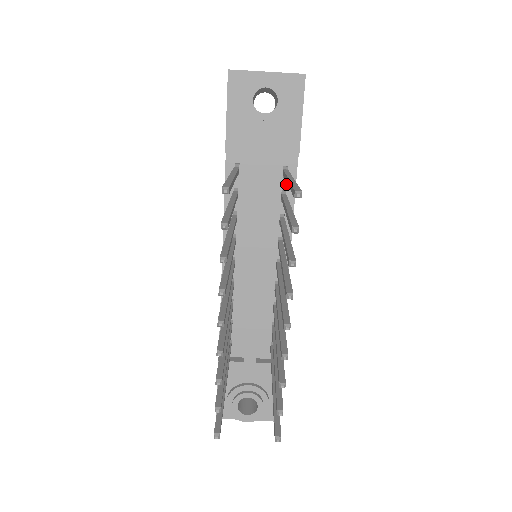
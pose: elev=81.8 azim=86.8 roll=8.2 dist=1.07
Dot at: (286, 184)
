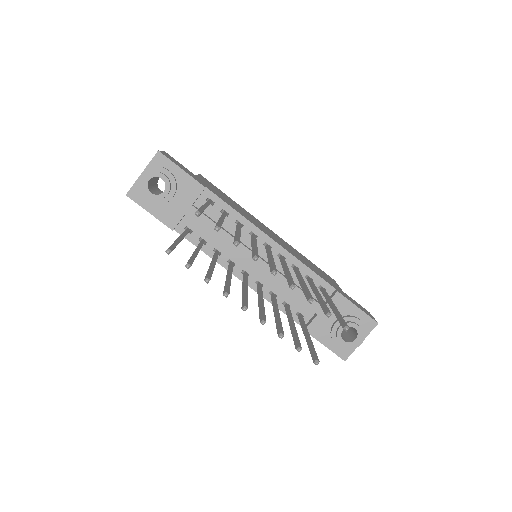
Dot at: (218, 206)
